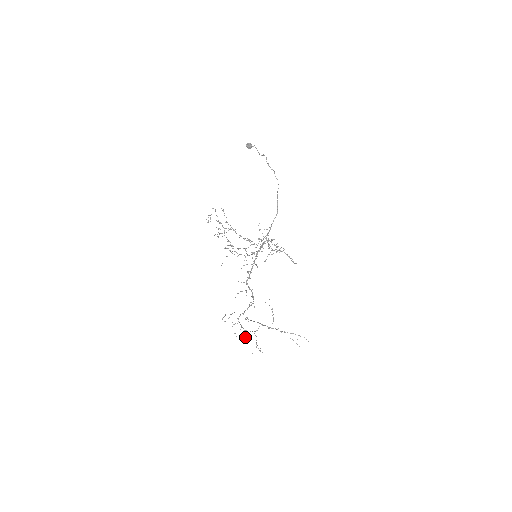
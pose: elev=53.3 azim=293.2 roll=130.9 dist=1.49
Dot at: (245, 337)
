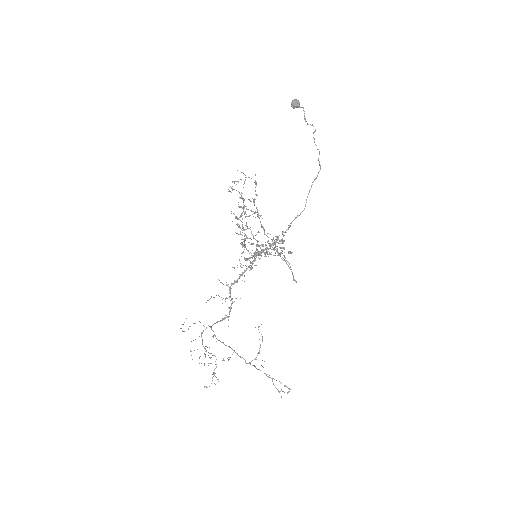
Dot at: occluded
